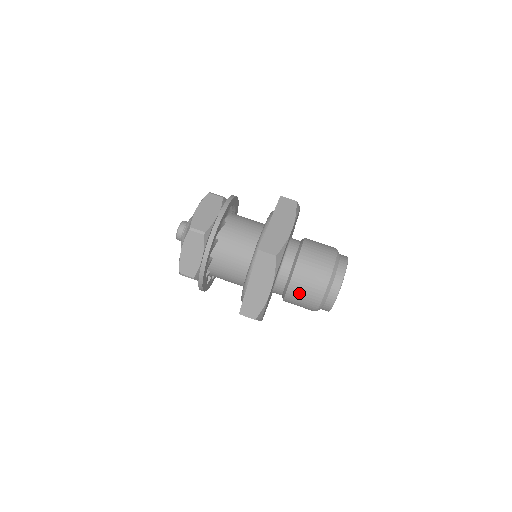
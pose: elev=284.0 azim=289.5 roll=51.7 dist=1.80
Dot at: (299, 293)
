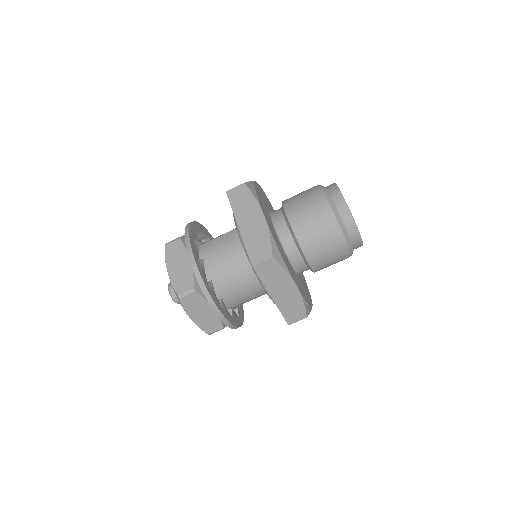
Dot at: occluded
